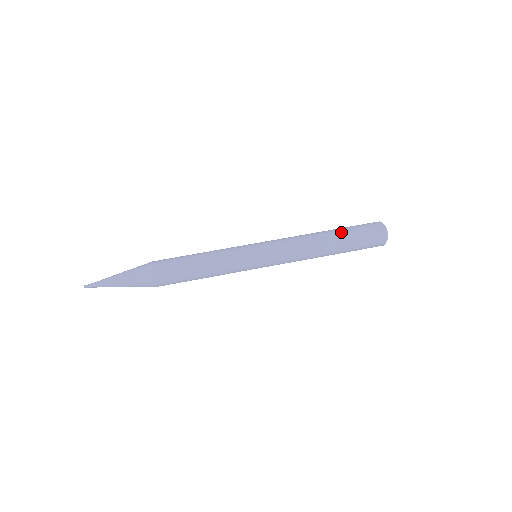
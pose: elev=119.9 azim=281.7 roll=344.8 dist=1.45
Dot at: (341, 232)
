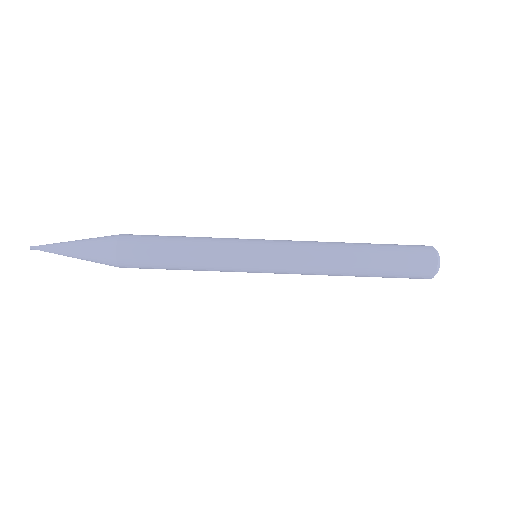
Dot at: (377, 258)
